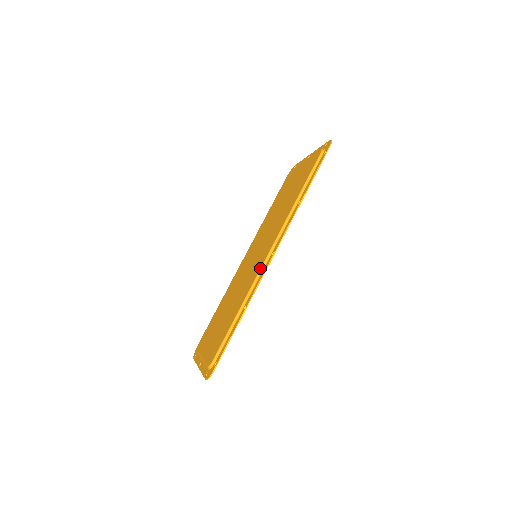
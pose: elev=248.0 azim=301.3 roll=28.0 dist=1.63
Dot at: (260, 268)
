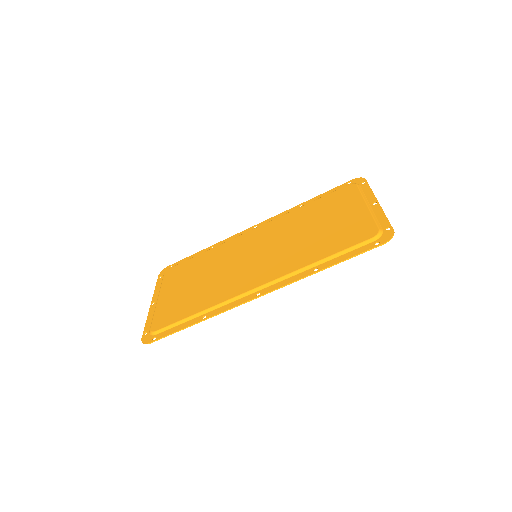
Dot at: (241, 294)
